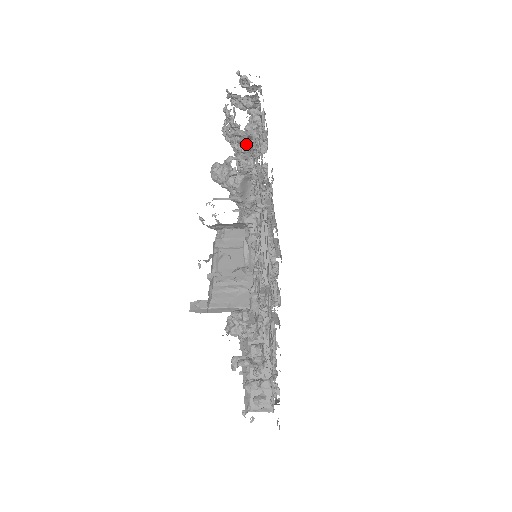
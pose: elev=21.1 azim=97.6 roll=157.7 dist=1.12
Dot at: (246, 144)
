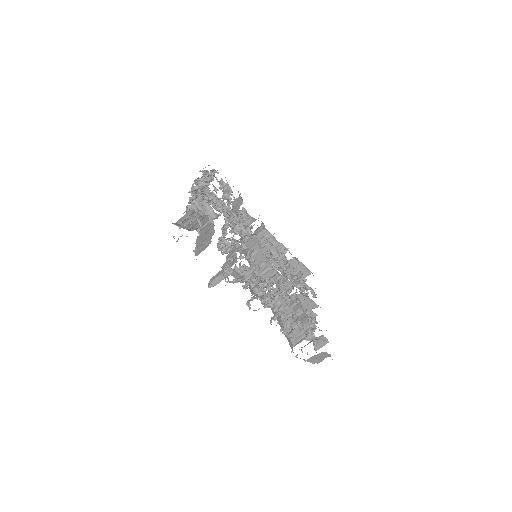
Dot at: (206, 193)
